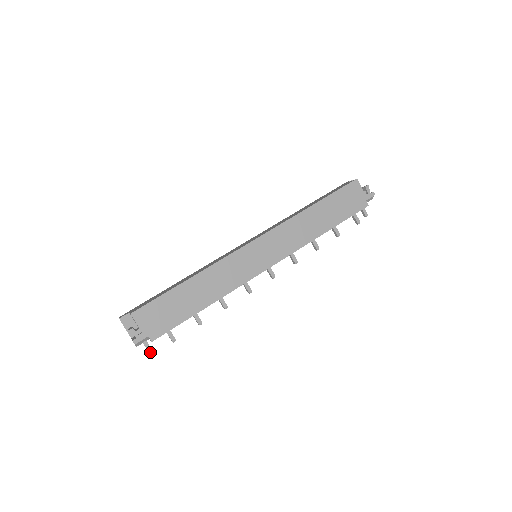
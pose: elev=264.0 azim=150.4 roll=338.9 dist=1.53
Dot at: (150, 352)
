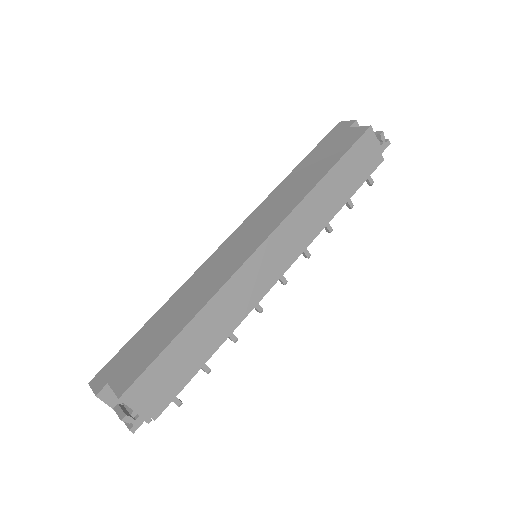
Dot at: (148, 421)
